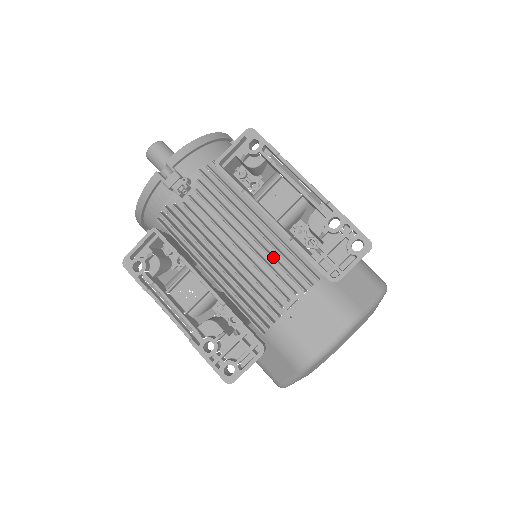
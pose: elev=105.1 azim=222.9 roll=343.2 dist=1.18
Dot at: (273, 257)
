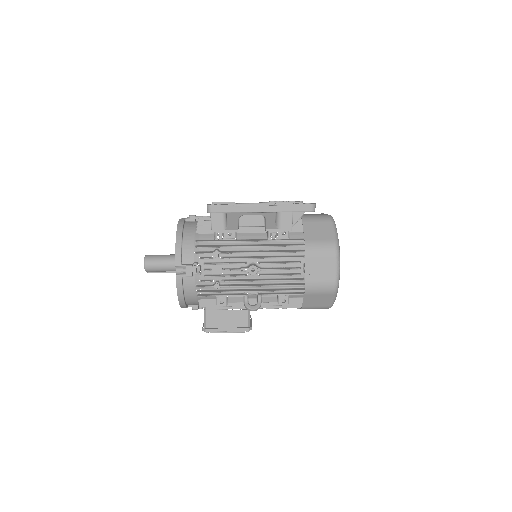
Dot at: occluded
